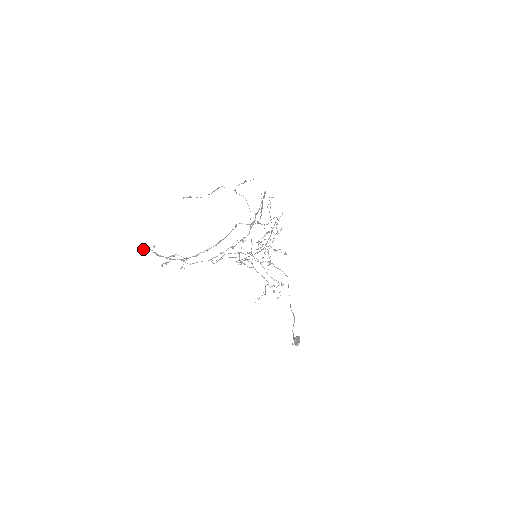
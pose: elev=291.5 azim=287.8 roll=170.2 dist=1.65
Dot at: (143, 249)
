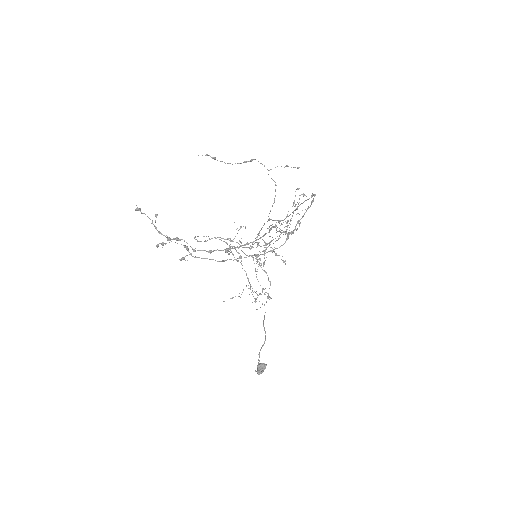
Dot at: (136, 210)
